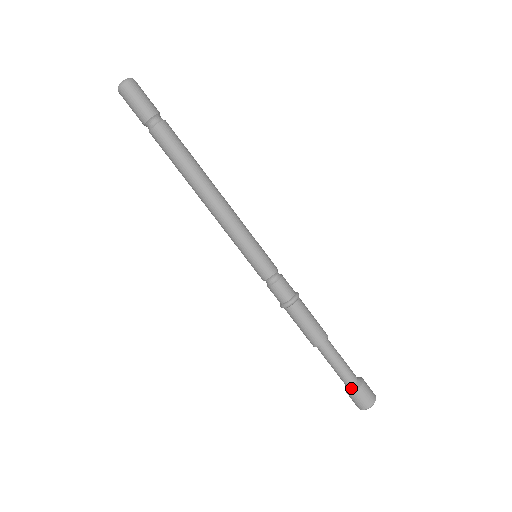
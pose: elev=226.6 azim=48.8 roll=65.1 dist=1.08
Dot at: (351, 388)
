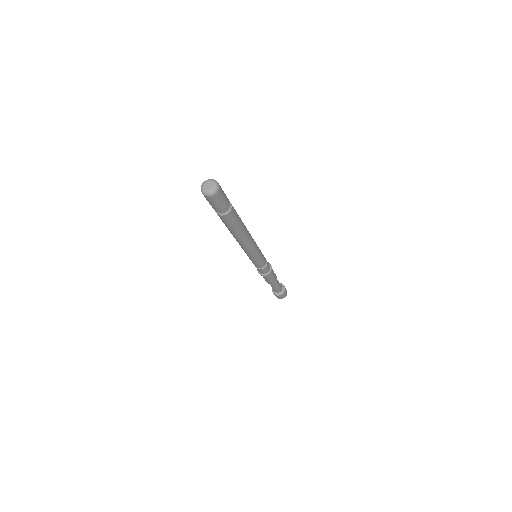
Dot at: (278, 294)
